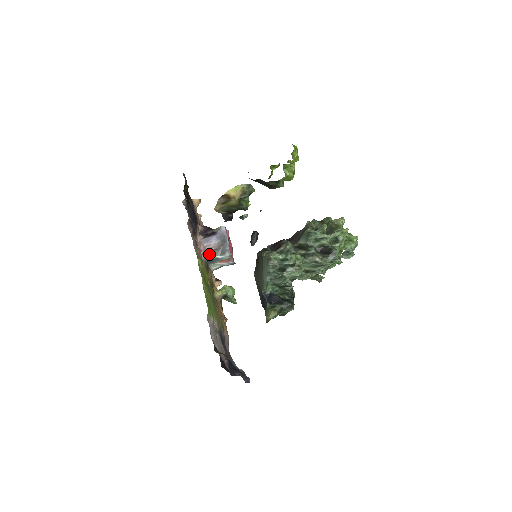
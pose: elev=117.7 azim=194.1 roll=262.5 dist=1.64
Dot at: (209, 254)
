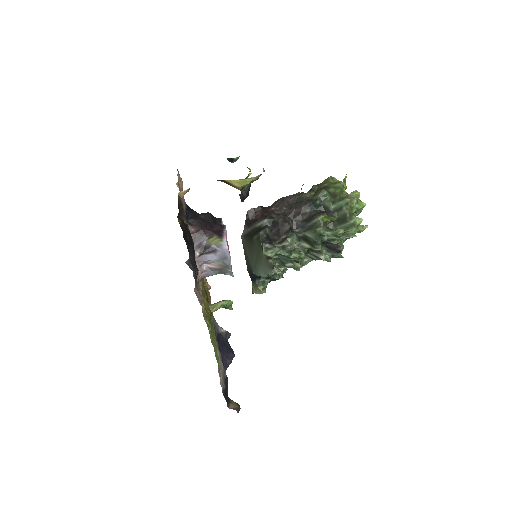
Dot at: (206, 274)
